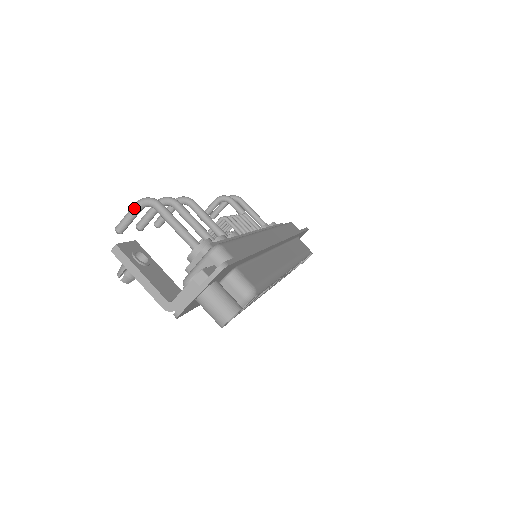
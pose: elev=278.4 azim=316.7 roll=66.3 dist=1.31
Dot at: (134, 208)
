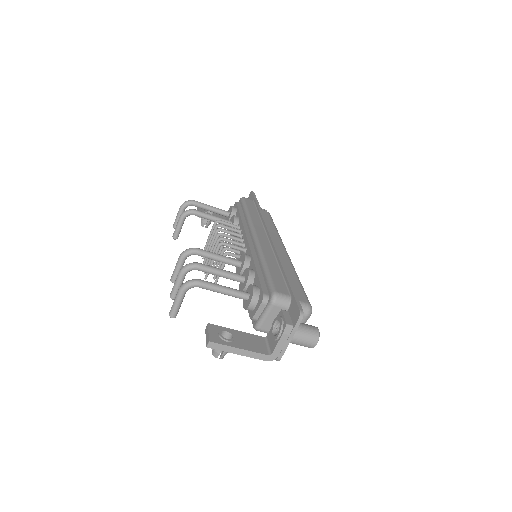
Dot at: (181, 295)
